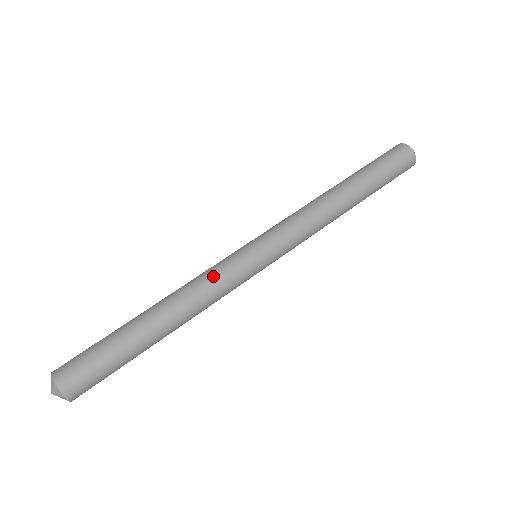
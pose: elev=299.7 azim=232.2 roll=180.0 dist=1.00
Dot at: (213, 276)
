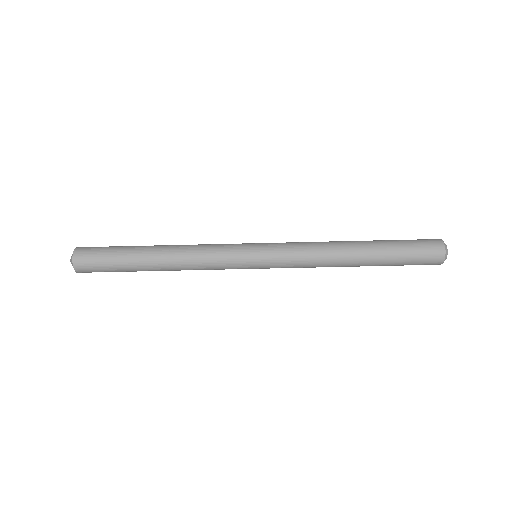
Dot at: (212, 262)
